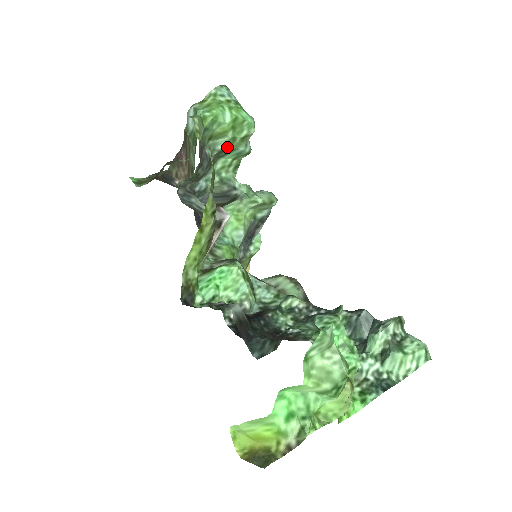
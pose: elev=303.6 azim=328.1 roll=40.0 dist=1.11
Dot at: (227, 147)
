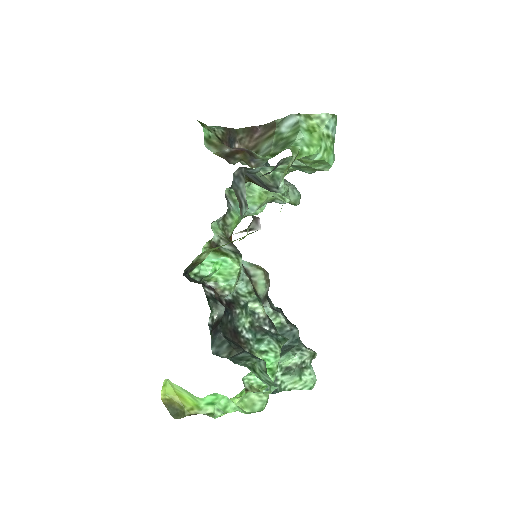
Dot at: (298, 166)
